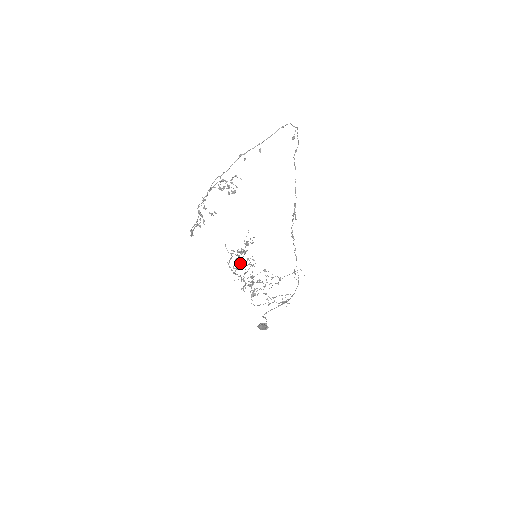
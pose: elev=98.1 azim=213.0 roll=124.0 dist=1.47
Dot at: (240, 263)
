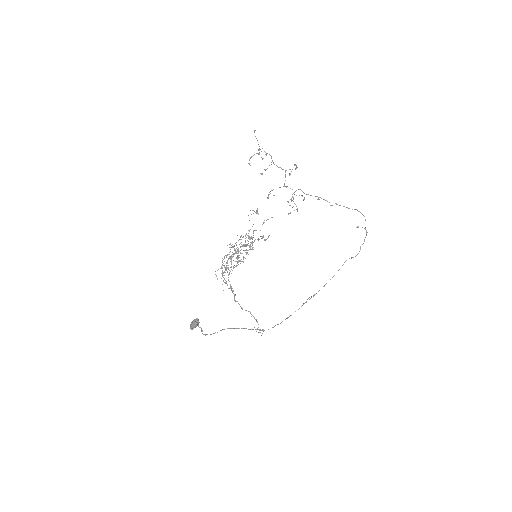
Dot at: (244, 244)
